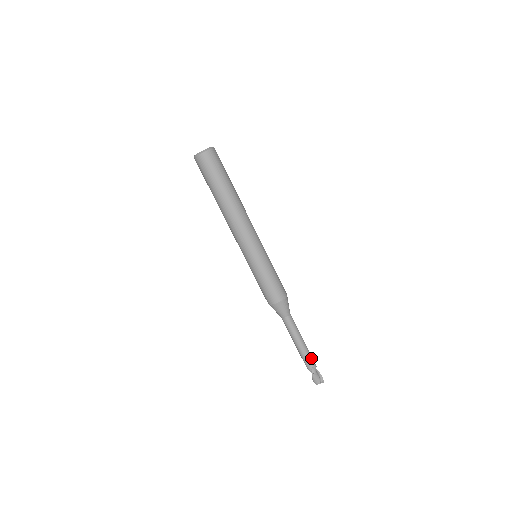
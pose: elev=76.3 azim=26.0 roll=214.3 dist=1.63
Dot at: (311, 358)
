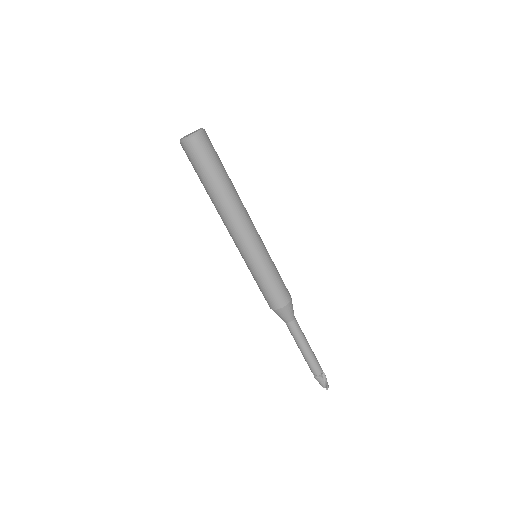
Dot at: (313, 366)
